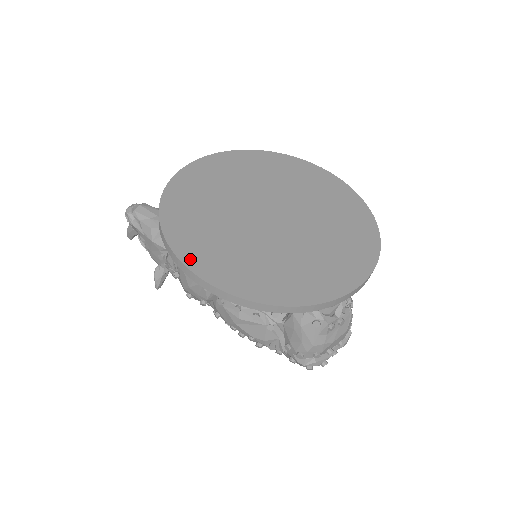
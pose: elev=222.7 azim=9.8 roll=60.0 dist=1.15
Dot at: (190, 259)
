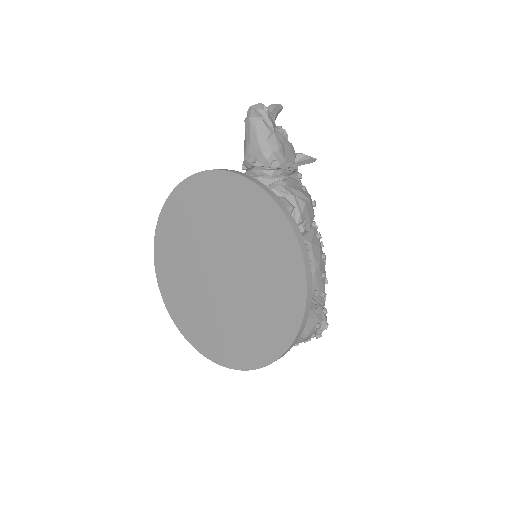
Dot at: (158, 248)
